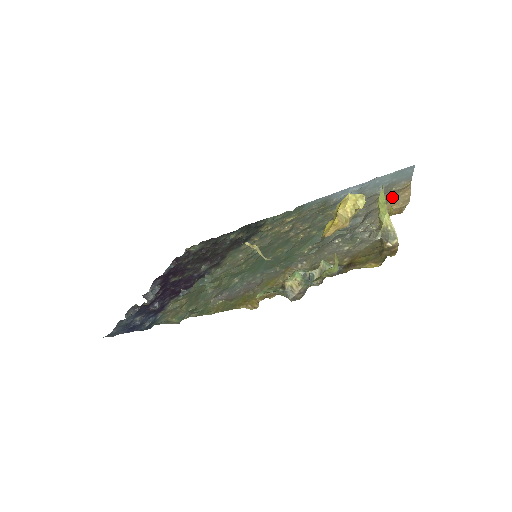
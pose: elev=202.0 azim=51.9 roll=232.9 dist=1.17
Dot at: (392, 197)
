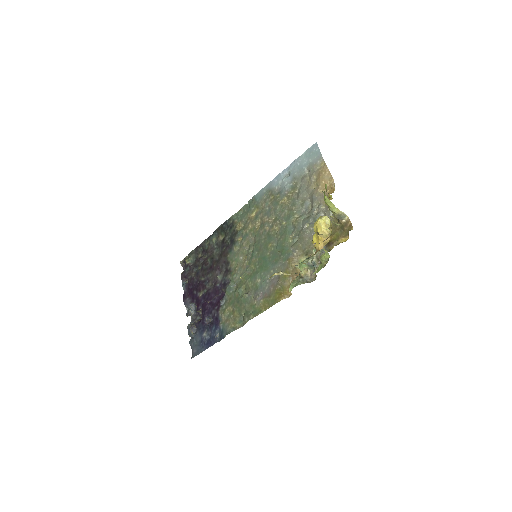
Dot at: (320, 179)
